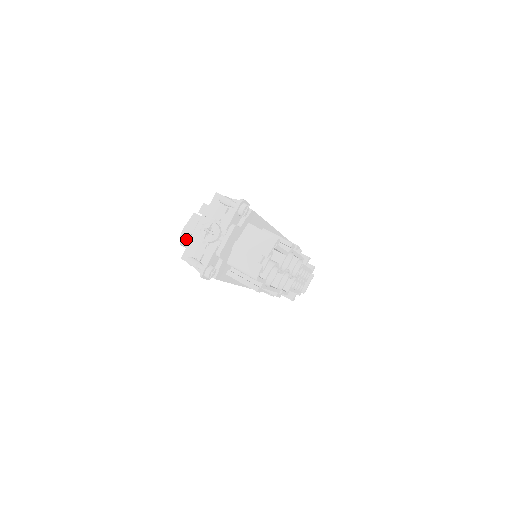
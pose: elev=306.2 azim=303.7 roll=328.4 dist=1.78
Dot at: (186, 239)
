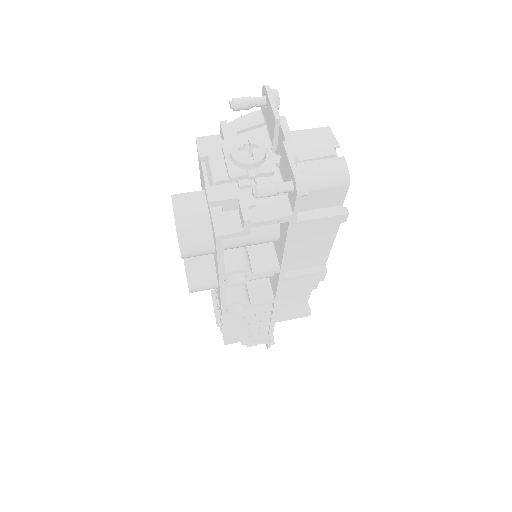
Dot at: (210, 195)
